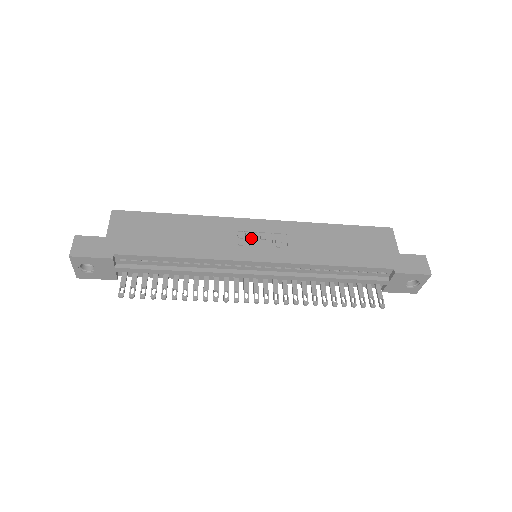
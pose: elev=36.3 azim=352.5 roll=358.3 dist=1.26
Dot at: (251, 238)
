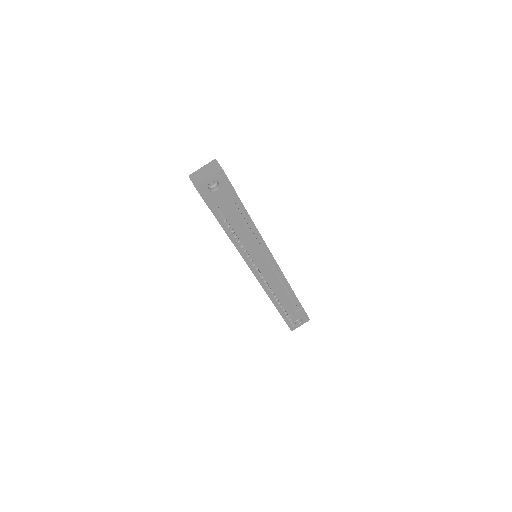
Dot at: occluded
